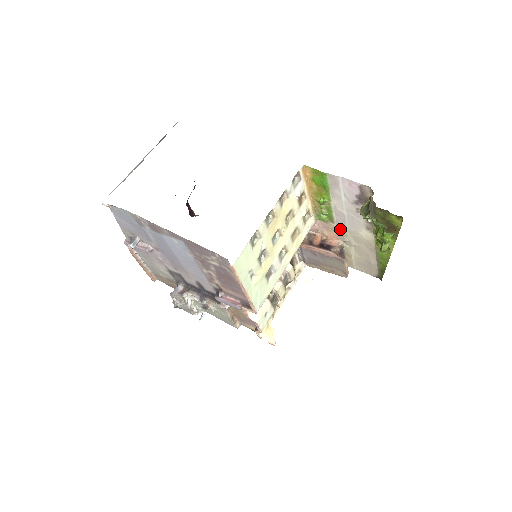
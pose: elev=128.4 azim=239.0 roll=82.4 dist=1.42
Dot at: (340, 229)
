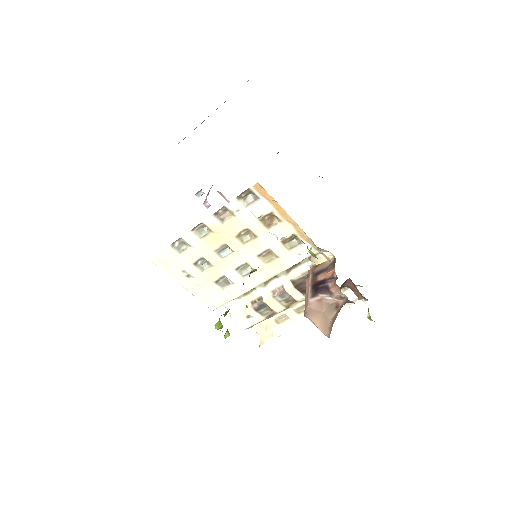
Dot at: occluded
